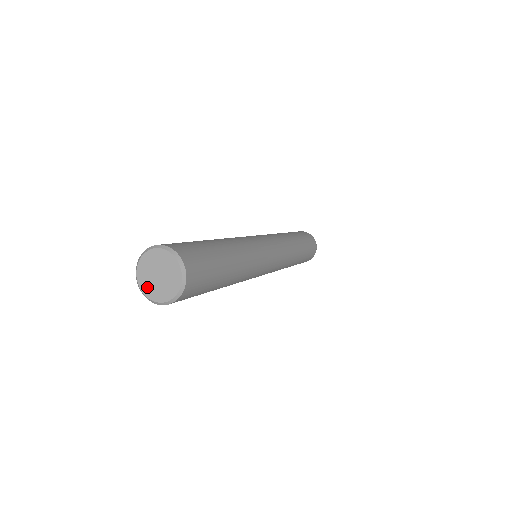
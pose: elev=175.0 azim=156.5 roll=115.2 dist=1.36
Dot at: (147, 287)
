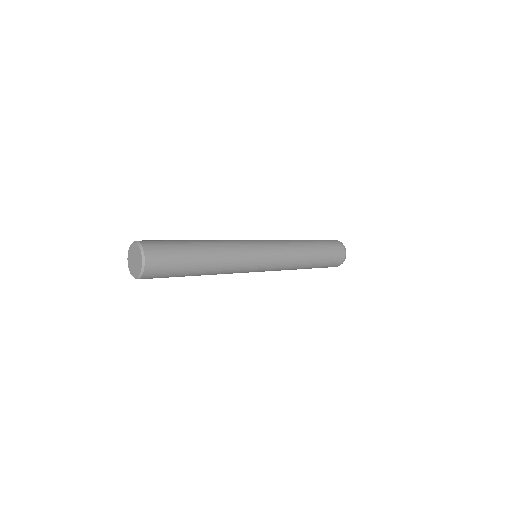
Dot at: (133, 271)
